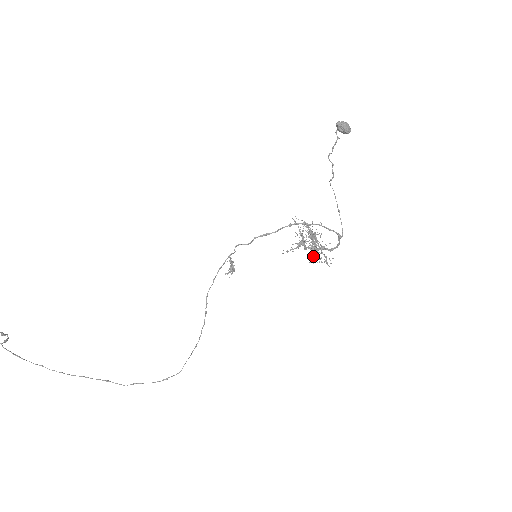
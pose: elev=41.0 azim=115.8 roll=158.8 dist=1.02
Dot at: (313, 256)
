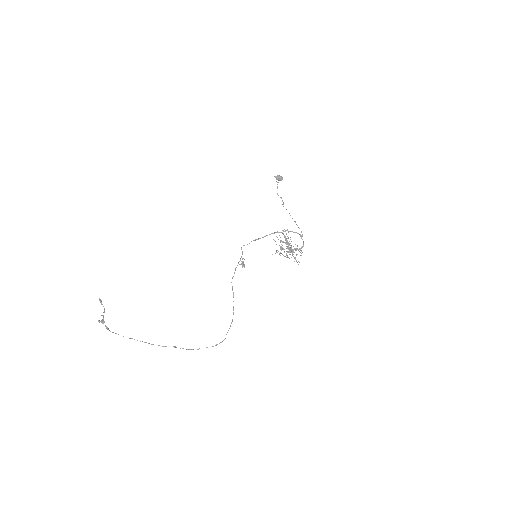
Dot at: occluded
